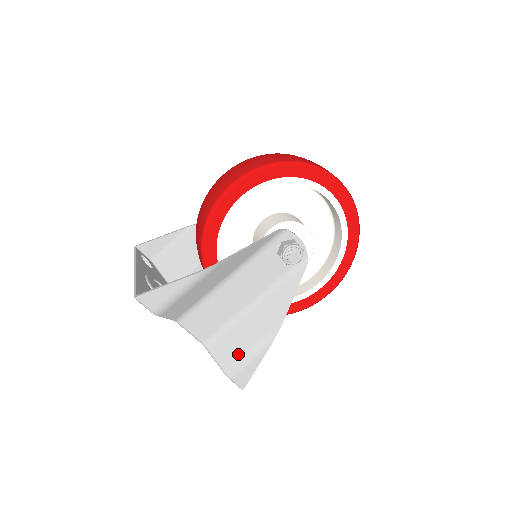
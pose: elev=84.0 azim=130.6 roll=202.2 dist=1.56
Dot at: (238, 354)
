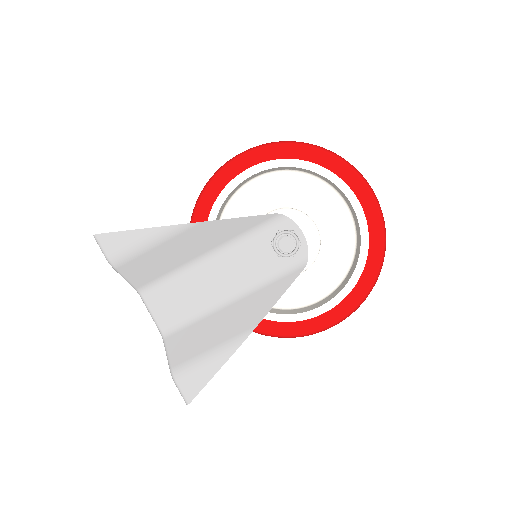
Dot at: (193, 353)
